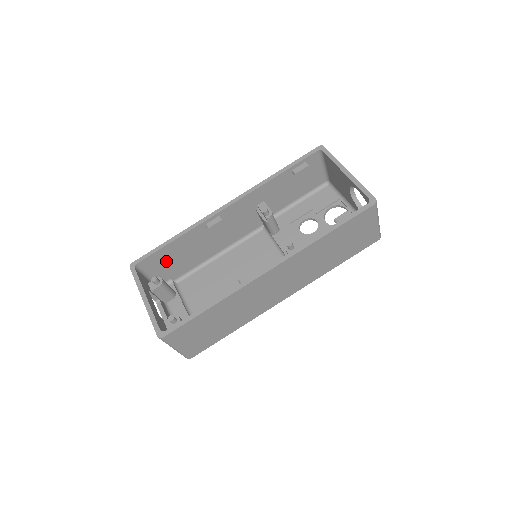
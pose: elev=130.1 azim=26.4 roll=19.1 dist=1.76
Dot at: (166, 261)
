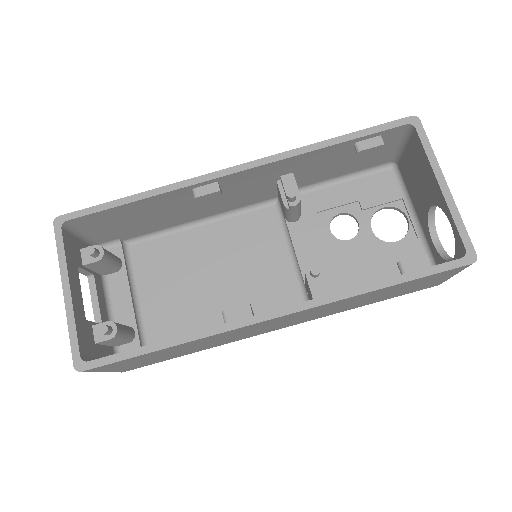
Dot at: (116, 221)
